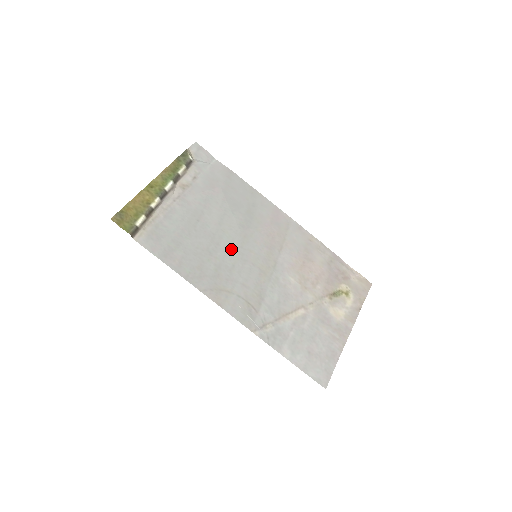
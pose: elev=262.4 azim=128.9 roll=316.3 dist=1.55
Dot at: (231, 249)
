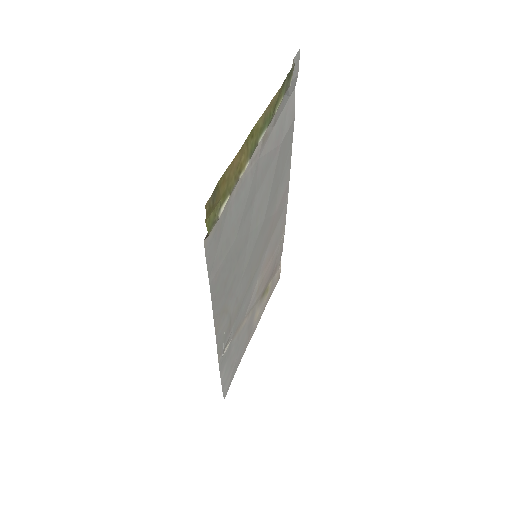
Dot at: (250, 249)
